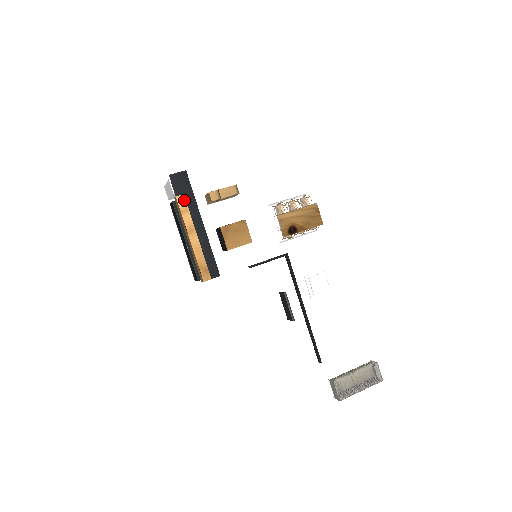
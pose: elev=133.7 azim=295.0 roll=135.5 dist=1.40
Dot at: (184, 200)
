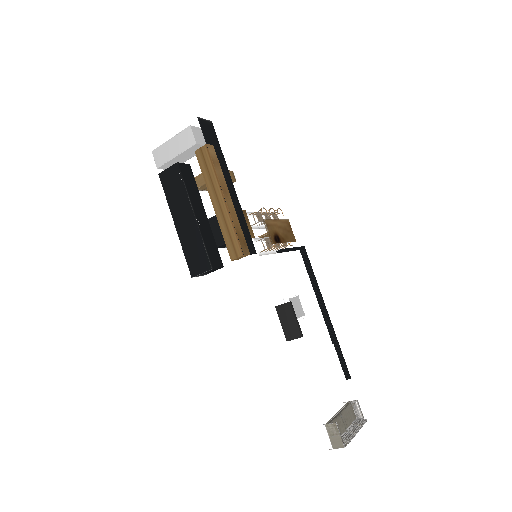
Dot at: (214, 152)
